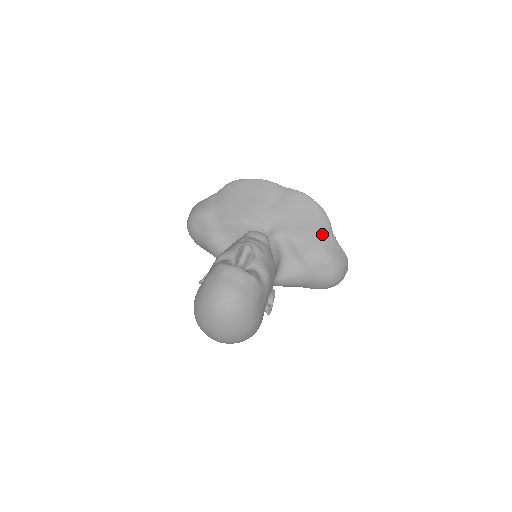
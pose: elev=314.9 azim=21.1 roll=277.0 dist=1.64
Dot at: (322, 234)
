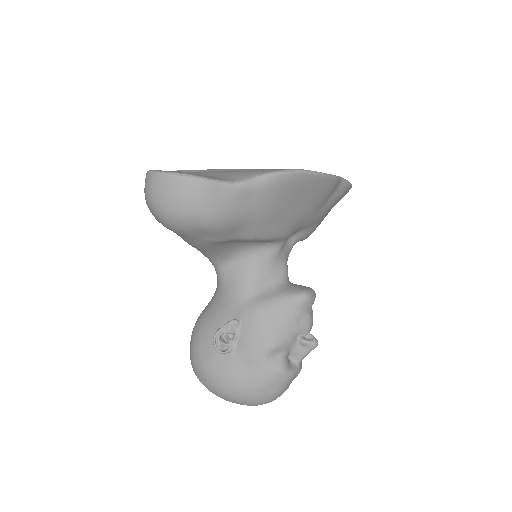
Dot at: occluded
